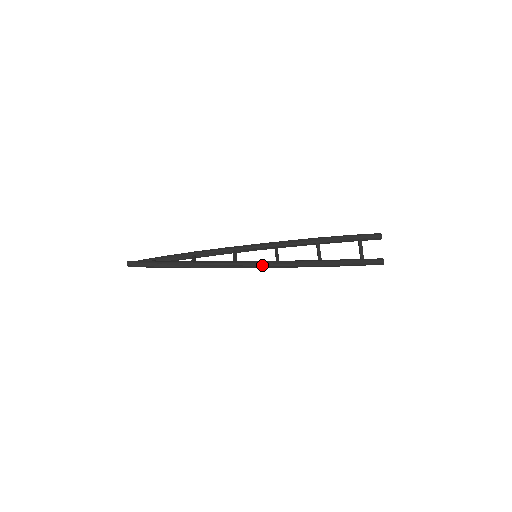
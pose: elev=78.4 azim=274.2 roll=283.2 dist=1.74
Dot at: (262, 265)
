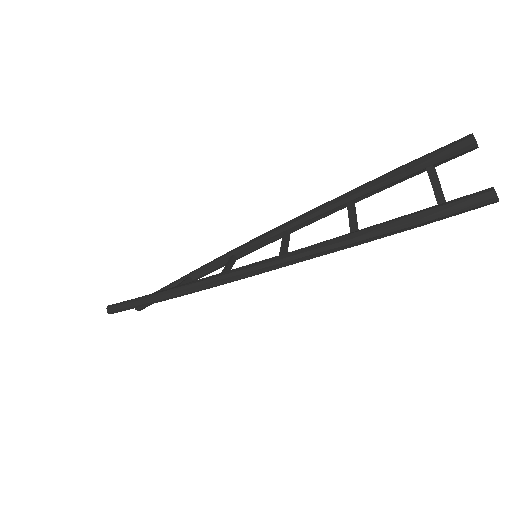
Dot at: (255, 269)
